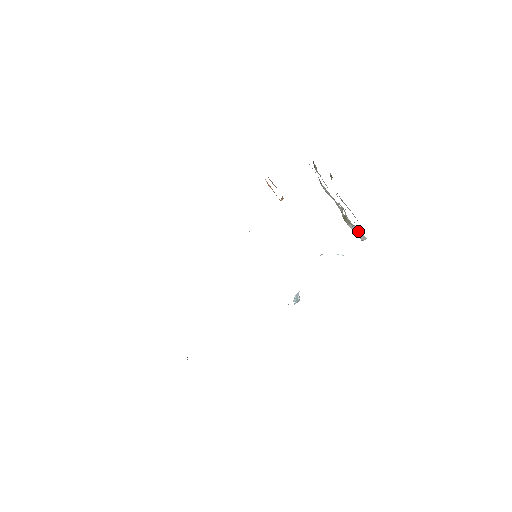
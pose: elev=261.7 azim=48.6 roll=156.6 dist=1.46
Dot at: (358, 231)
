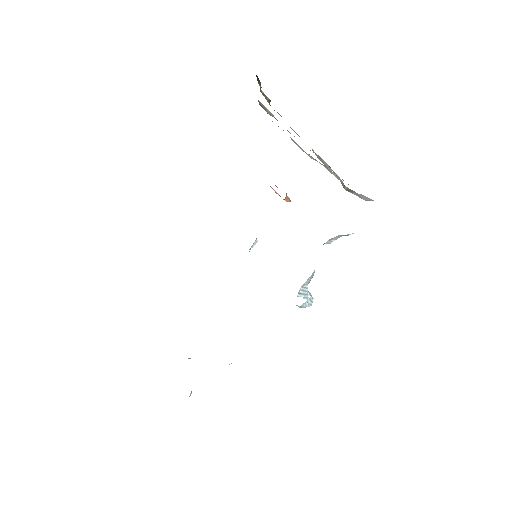
Dot at: (363, 196)
